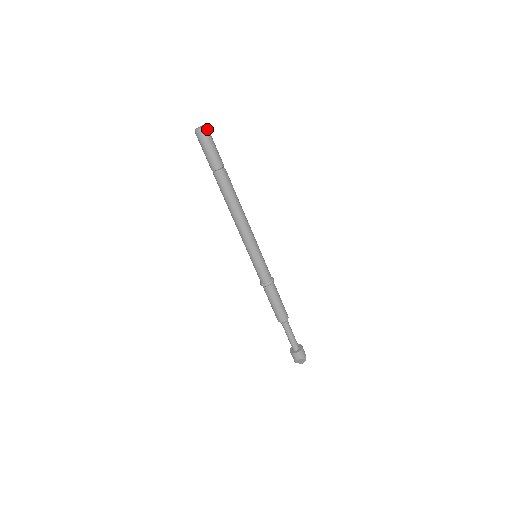
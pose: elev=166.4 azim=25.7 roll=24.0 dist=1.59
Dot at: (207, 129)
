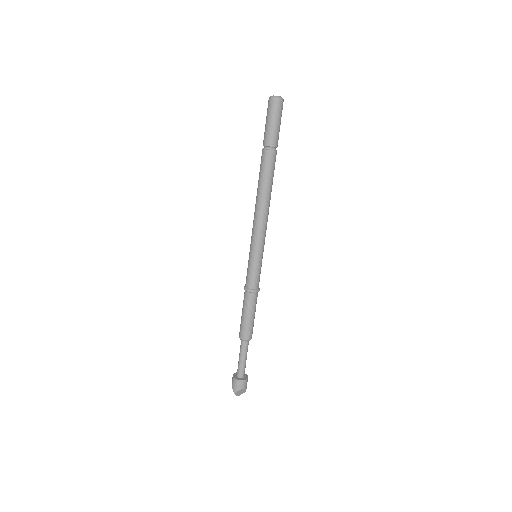
Dot at: occluded
